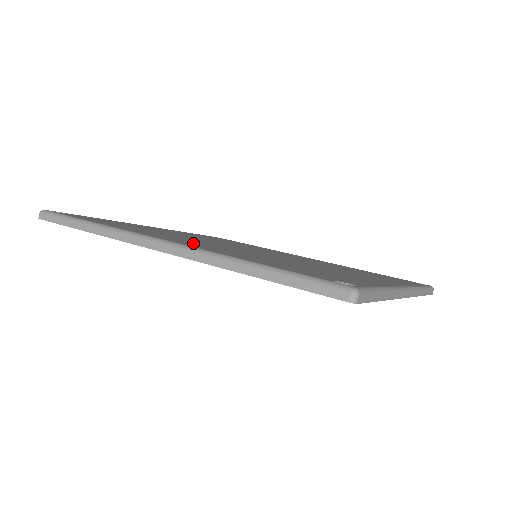
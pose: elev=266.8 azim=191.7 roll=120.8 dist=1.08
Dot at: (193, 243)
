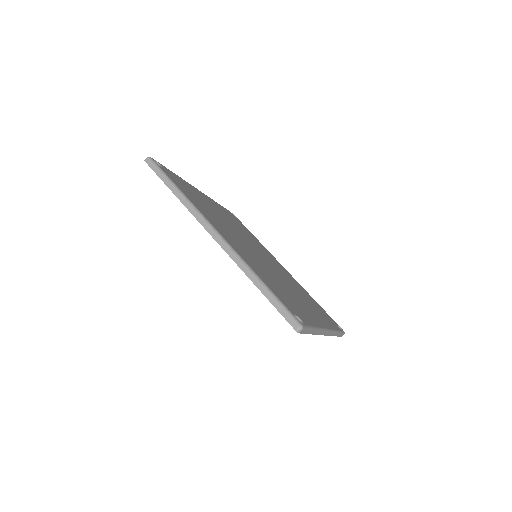
Dot at: (230, 239)
